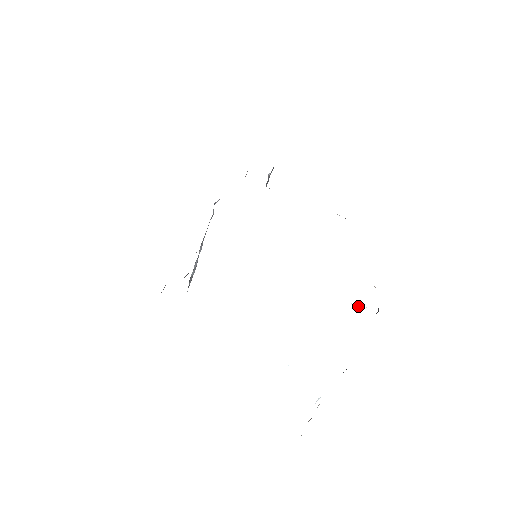
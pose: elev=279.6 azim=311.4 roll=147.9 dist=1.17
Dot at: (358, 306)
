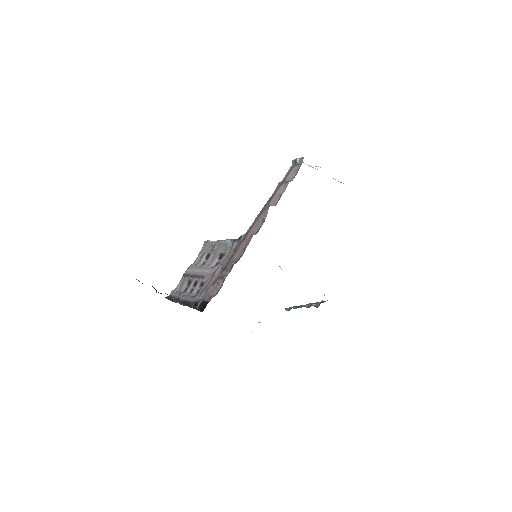
Dot at: occluded
